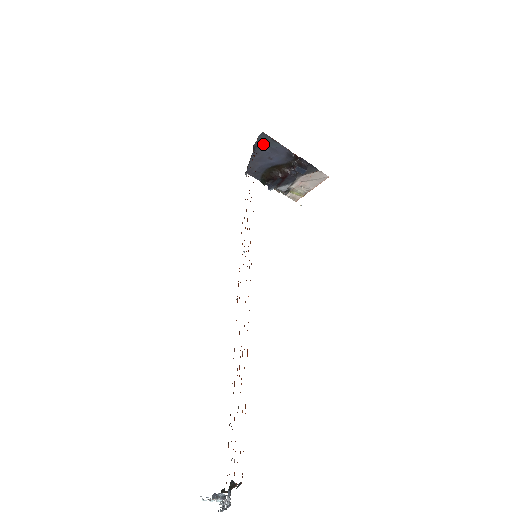
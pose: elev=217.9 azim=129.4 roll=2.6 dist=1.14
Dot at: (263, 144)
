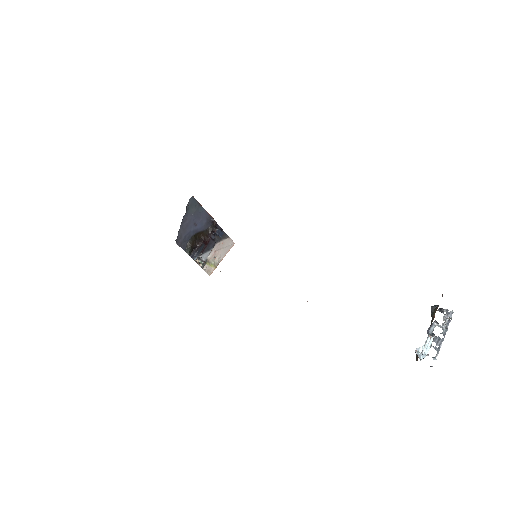
Dot at: (191, 209)
